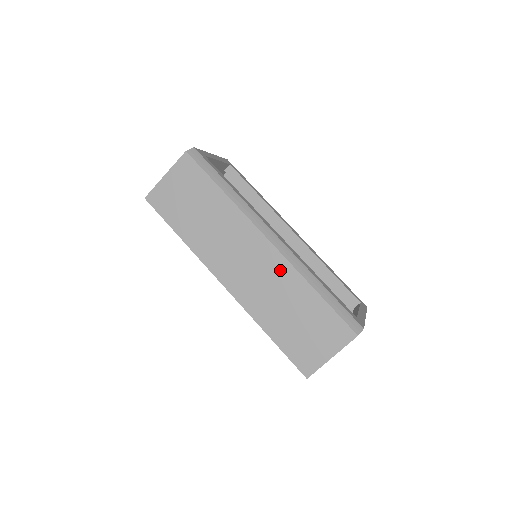
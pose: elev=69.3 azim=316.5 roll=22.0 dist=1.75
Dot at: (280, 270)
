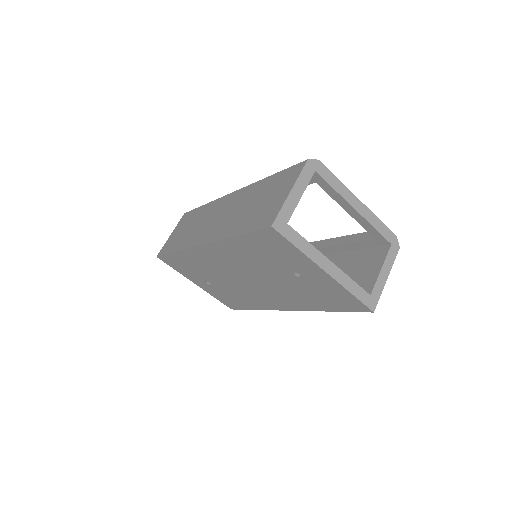
Dot at: (240, 196)
